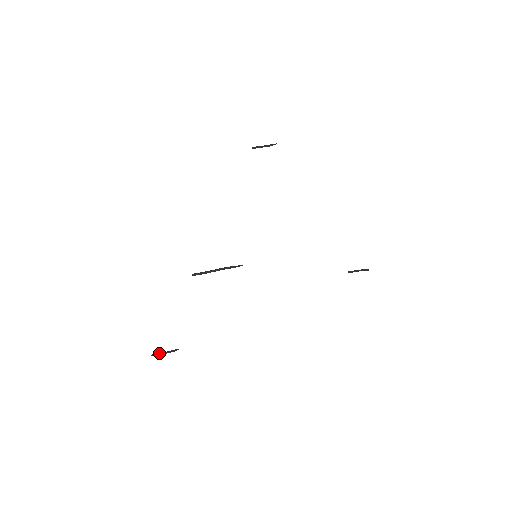
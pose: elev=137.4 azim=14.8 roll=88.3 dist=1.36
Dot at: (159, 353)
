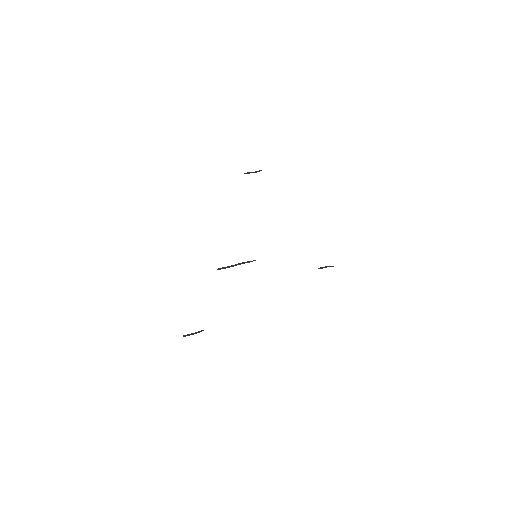
Dot at: (189, 334)
